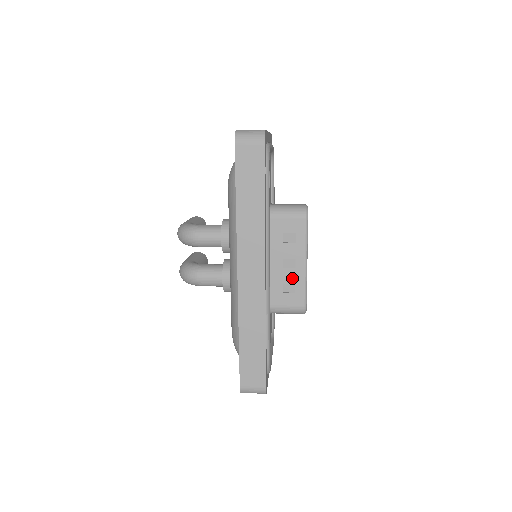
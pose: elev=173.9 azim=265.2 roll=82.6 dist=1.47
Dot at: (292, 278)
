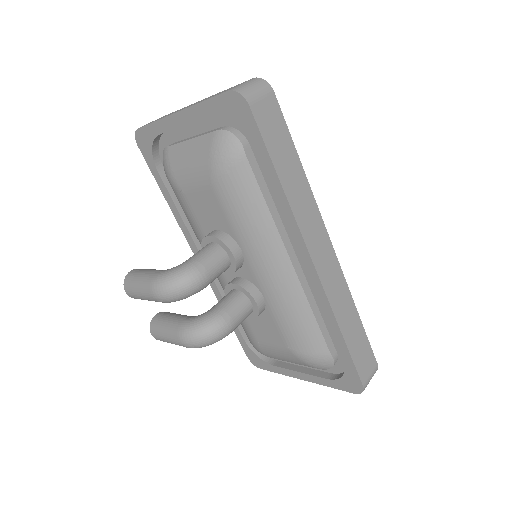
Dot at: occluded
